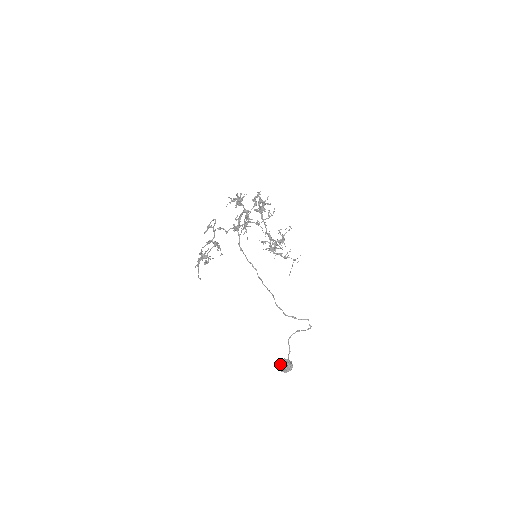
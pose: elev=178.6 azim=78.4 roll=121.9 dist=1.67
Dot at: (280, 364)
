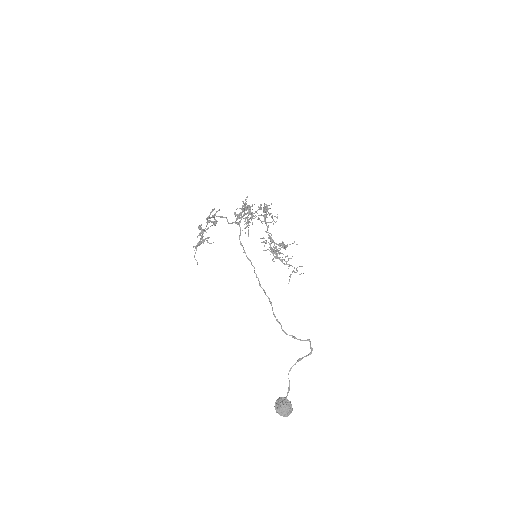
Dot at: (277, 402)
